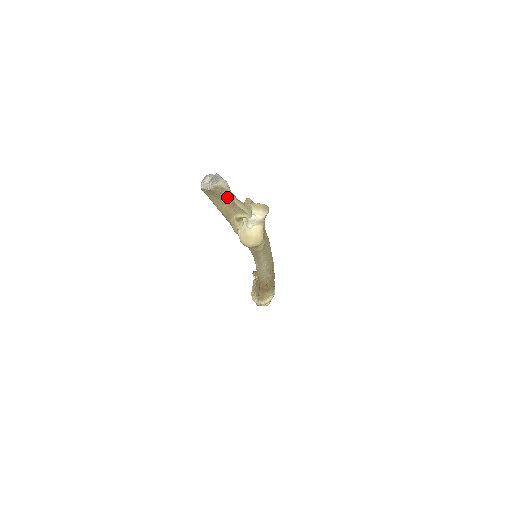
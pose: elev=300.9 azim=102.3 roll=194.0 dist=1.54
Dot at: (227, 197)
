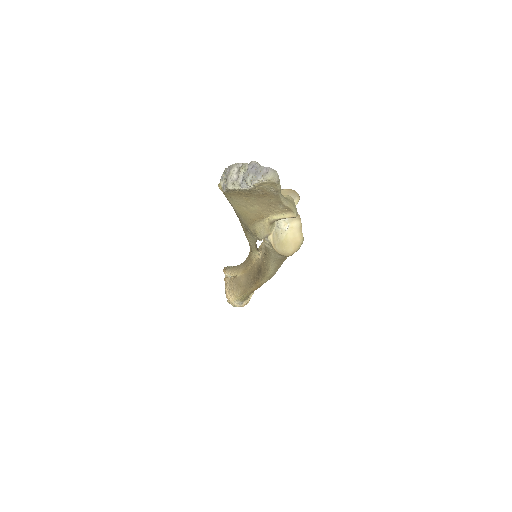
Dot at: (271, 194)
